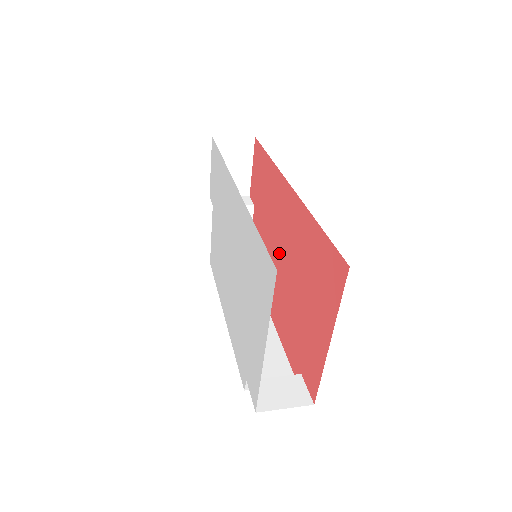
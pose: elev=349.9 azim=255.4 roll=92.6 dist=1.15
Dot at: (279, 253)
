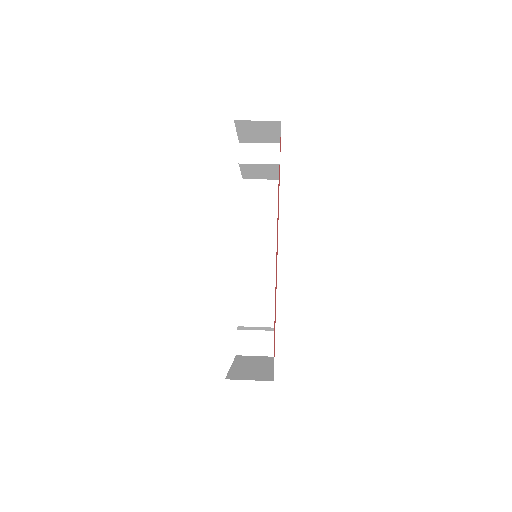
Dot at: occluded
